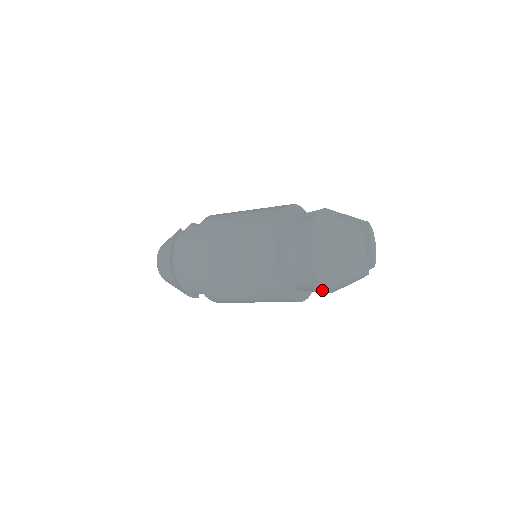
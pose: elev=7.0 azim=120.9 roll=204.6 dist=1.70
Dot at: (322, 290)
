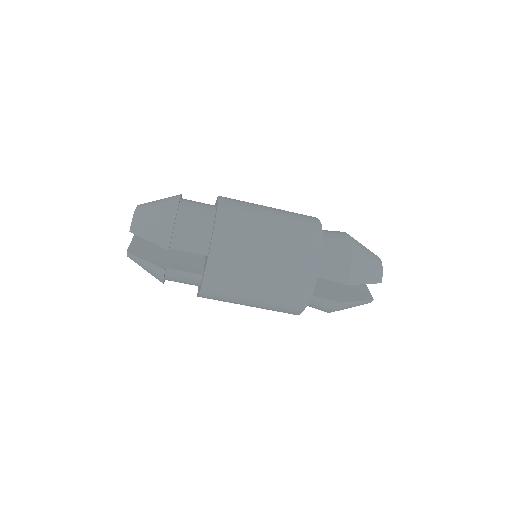
Dot at: (349, 262)
